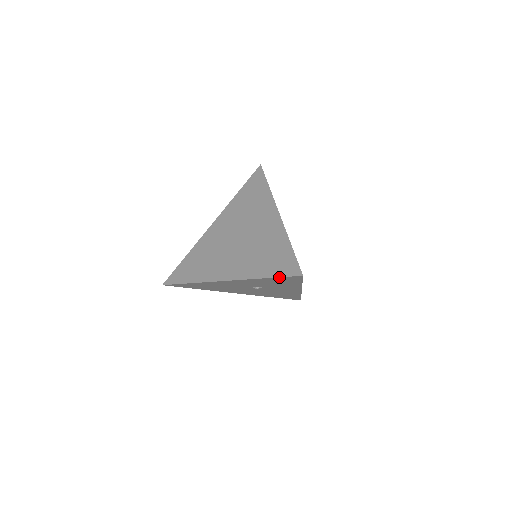
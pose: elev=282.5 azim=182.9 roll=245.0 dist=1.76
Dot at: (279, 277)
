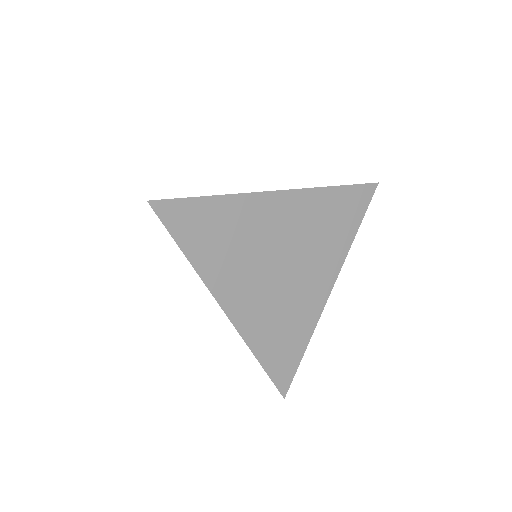
Dot at: (269, 376)
